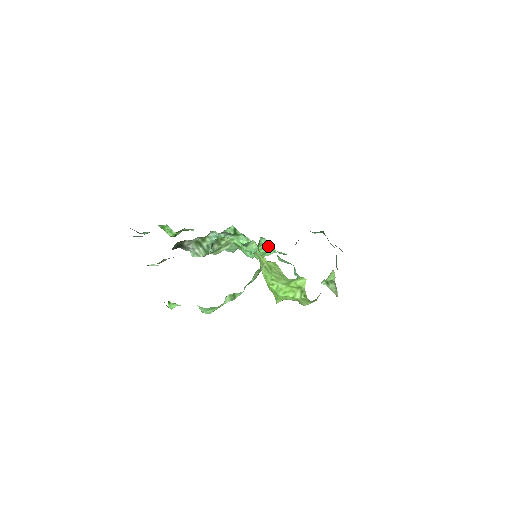
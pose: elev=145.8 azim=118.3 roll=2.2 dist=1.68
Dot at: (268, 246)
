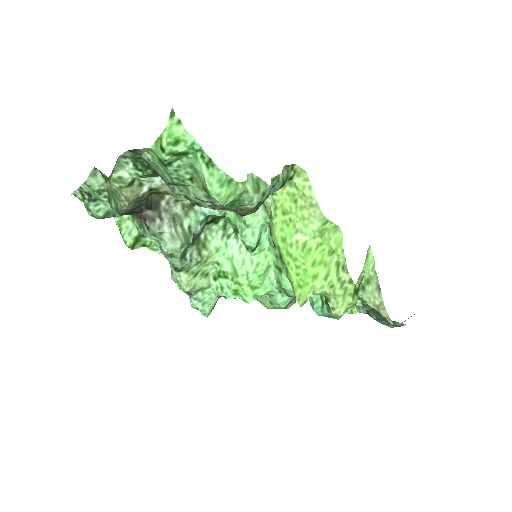
Dot at: (268, 259)
